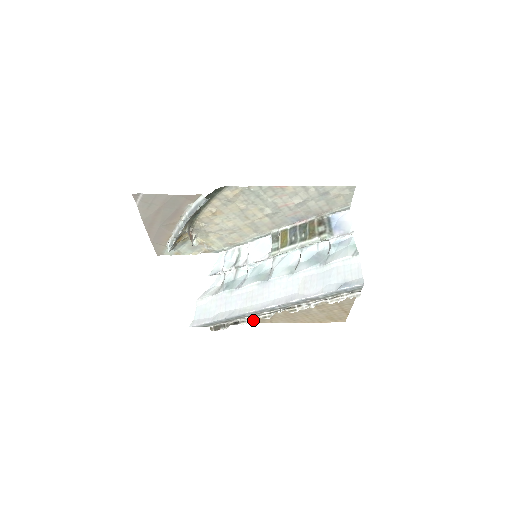
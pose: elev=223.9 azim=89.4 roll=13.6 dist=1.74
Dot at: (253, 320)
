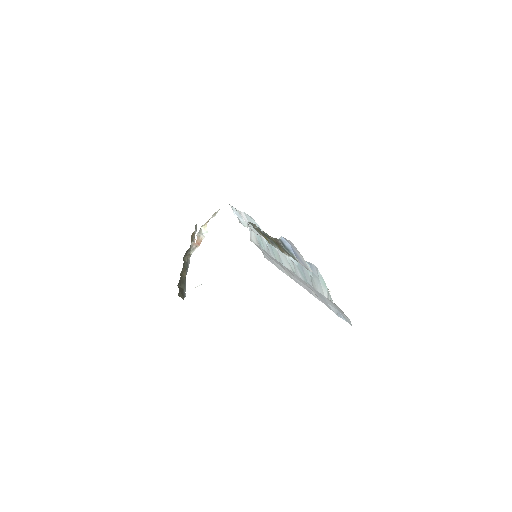
Dot at: occluded
